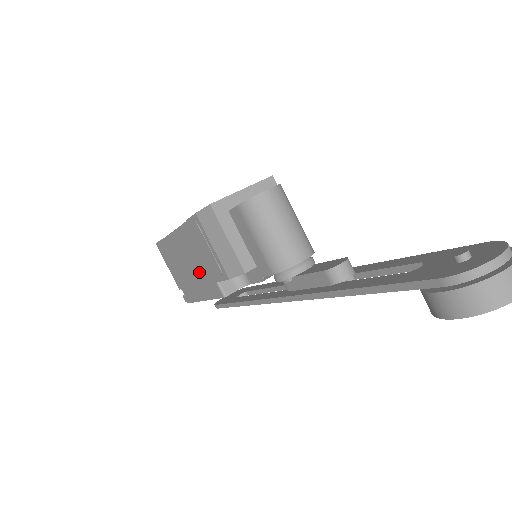
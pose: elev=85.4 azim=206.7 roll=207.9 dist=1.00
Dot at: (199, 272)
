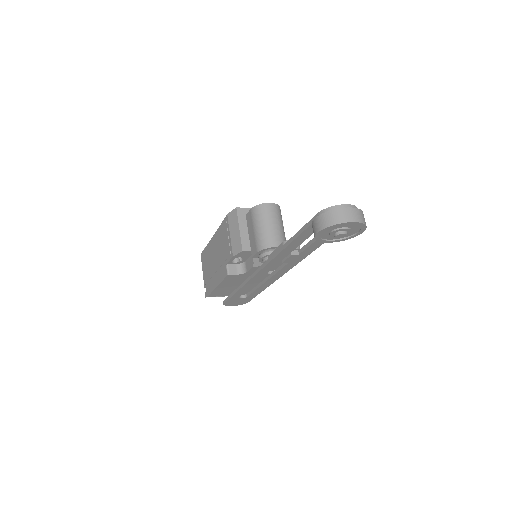
Dot at: (219, 262)
